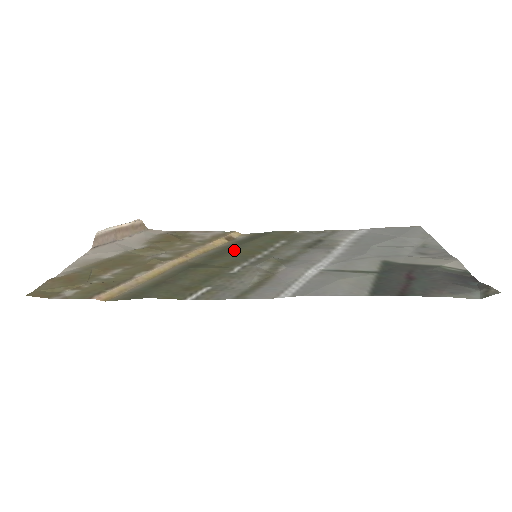
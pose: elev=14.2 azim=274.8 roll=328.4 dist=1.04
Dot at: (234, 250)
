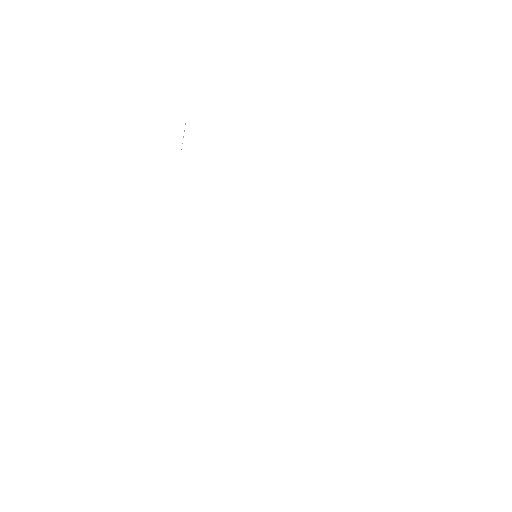
Dot at: occluded
